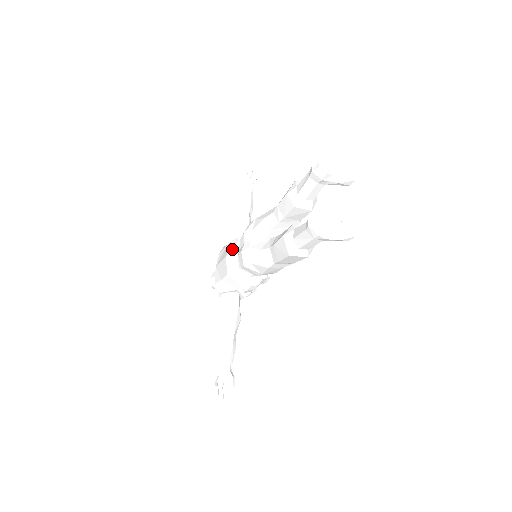
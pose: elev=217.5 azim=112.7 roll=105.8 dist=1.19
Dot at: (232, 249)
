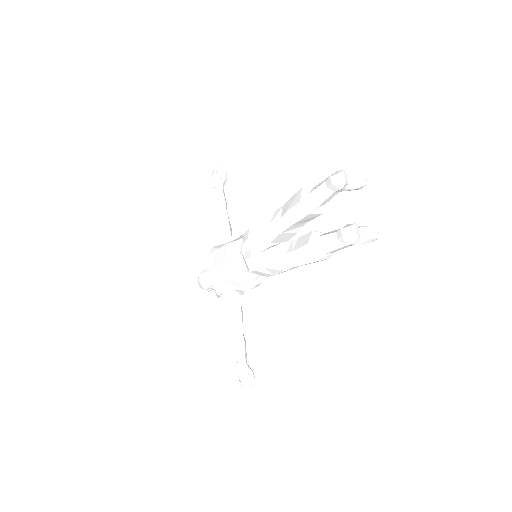
Dot at: (232, 253)
